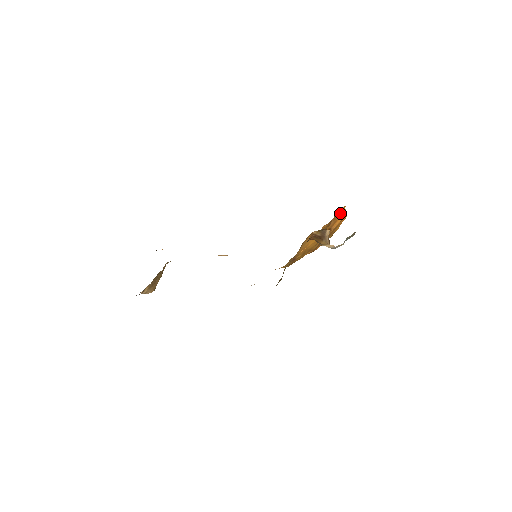
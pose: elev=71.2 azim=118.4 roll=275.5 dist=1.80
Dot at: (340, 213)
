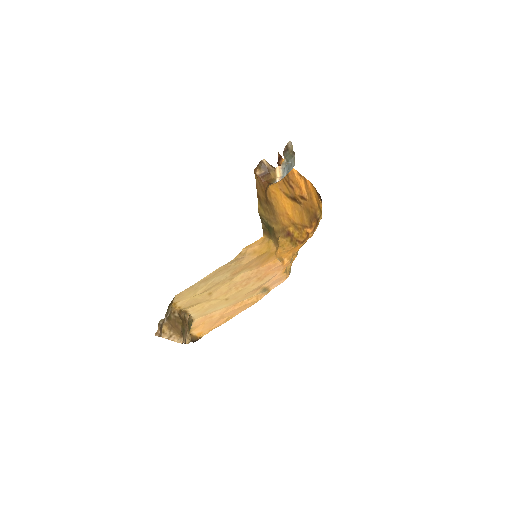
Dot at: (293, 175)
